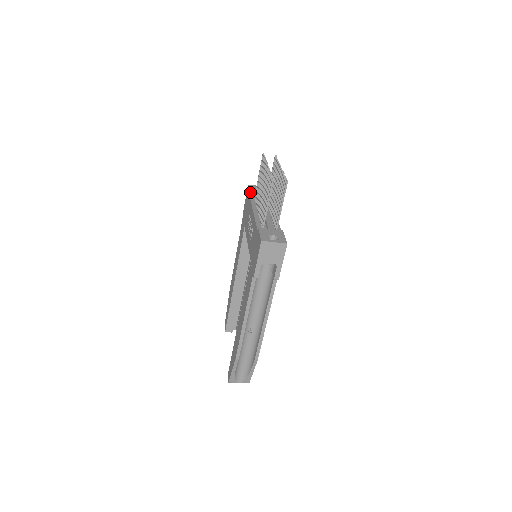
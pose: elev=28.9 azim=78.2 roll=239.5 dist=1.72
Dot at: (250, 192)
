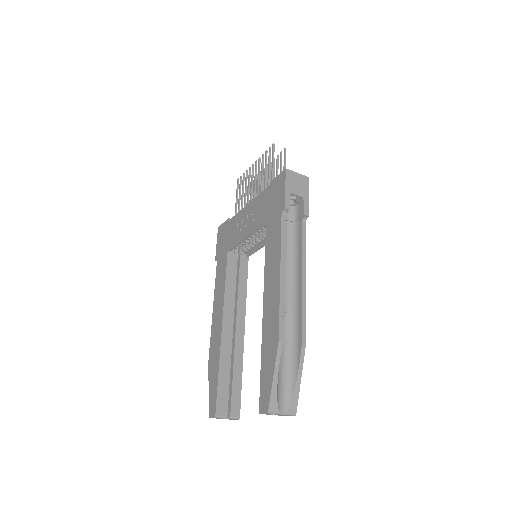
Dot at: (227, 219)
